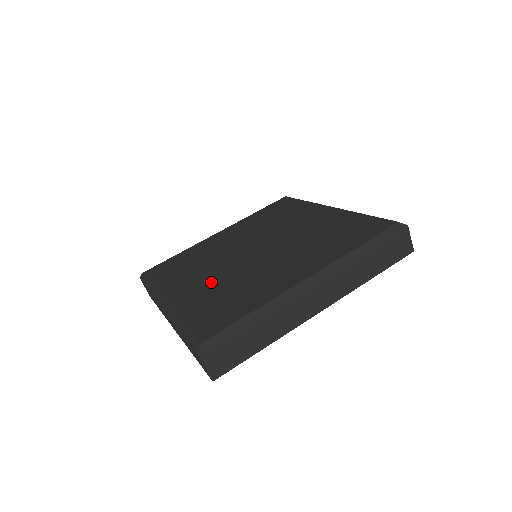
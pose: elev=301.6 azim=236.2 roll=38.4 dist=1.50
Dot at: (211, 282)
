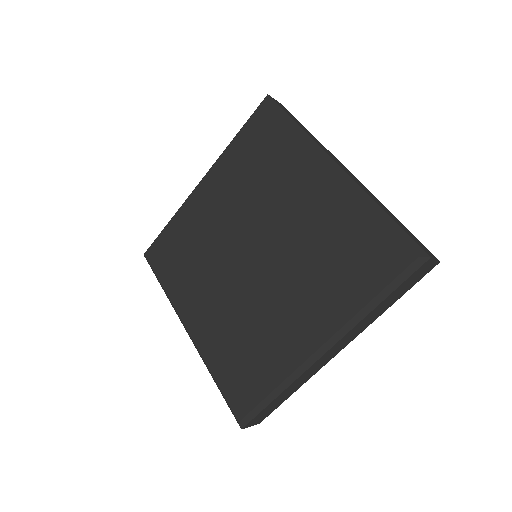
Dot at: (221, 311)
